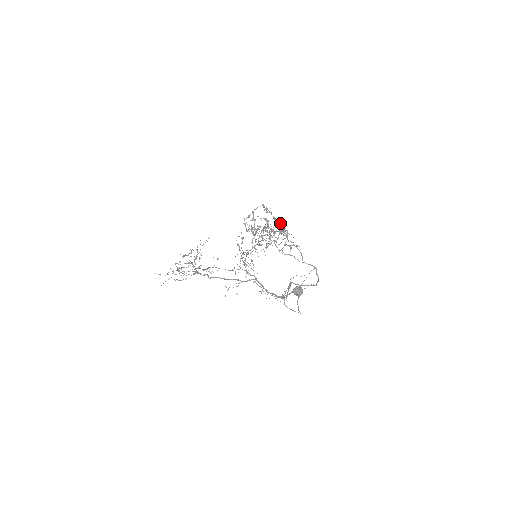
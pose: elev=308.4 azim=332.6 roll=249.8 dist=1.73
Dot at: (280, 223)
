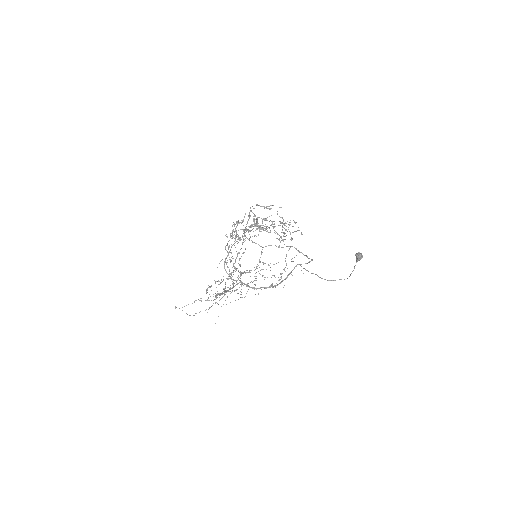
Dot at: (257, 220)
